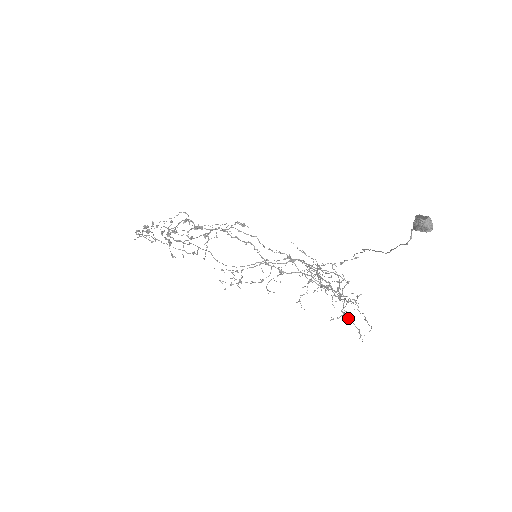
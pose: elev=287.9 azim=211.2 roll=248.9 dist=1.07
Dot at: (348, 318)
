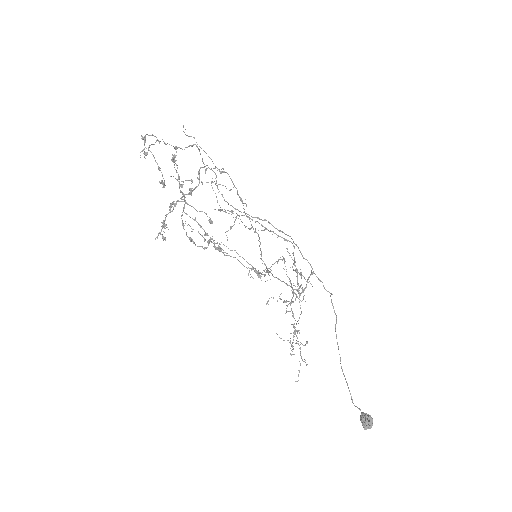
Dot at: (293, 333)
